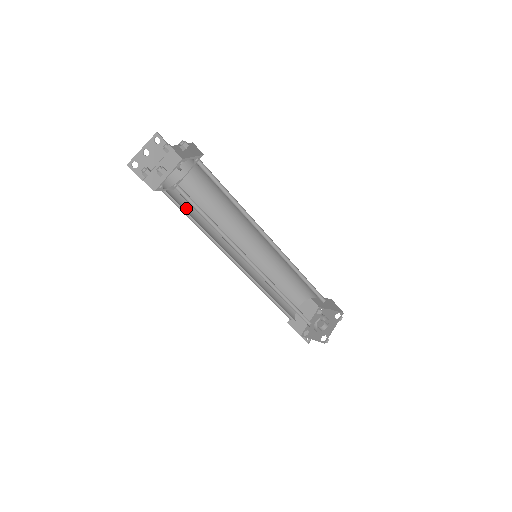
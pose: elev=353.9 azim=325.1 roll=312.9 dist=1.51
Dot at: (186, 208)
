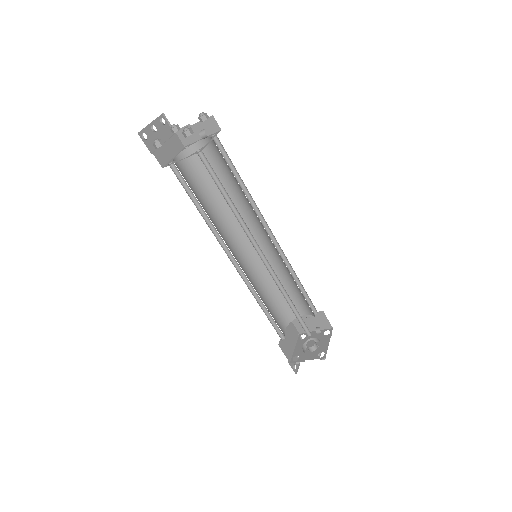
Dot at: (193, 192)
